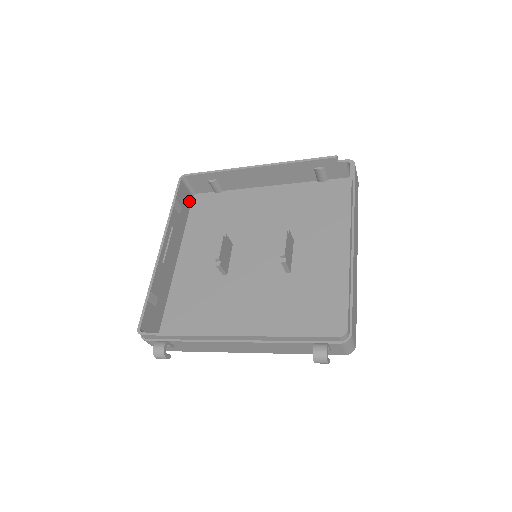
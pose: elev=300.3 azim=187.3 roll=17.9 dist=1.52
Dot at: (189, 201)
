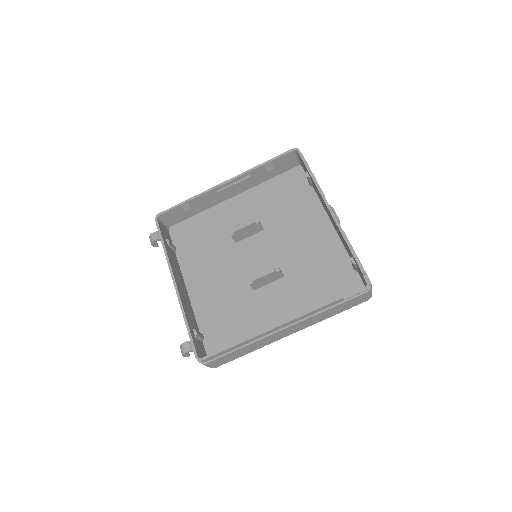
Dot at: (290, 167)
